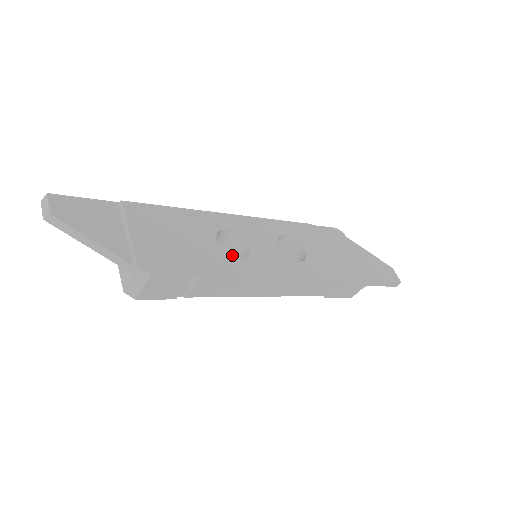
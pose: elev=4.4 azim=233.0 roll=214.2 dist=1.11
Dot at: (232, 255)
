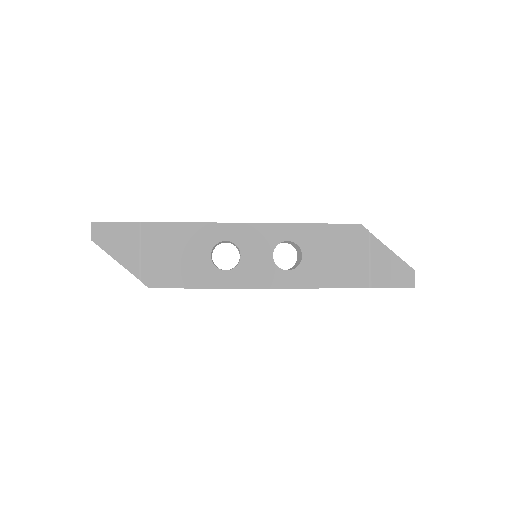
Dot at: occluded
